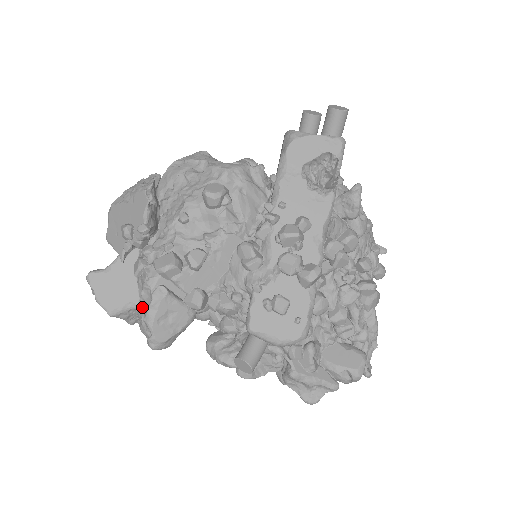
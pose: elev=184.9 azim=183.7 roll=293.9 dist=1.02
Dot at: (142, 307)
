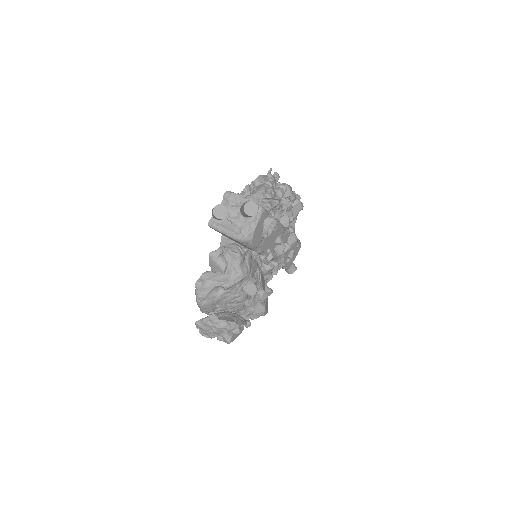
Dot at: occluded
